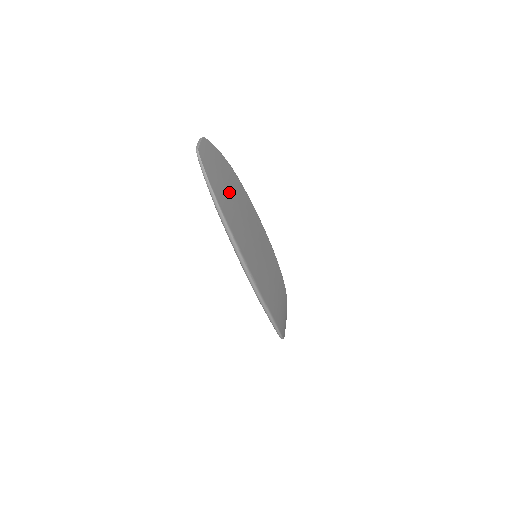
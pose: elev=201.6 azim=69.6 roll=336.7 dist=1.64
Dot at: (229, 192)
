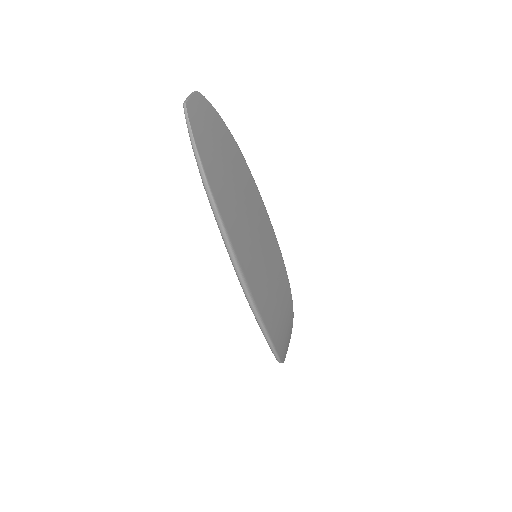
Dot at: (225, 168)
